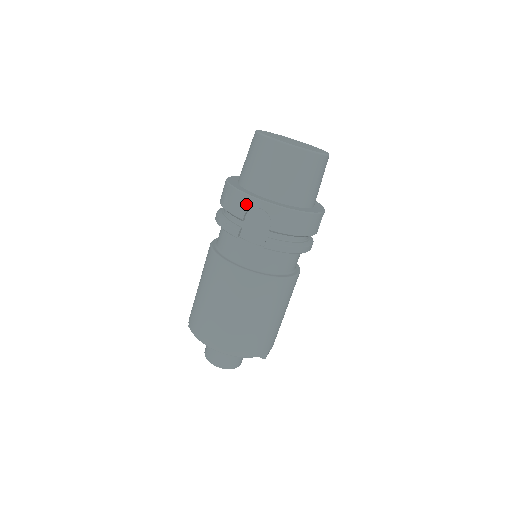
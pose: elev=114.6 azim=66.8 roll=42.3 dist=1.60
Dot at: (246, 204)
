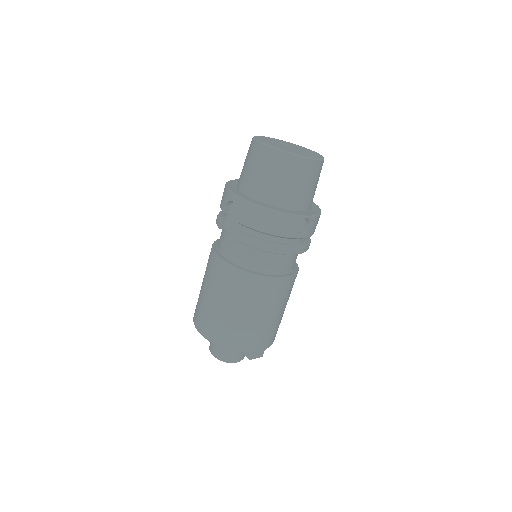
Dot at: (226, 197)
